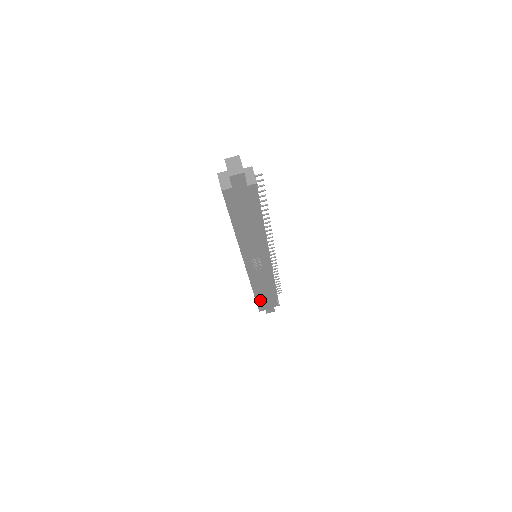
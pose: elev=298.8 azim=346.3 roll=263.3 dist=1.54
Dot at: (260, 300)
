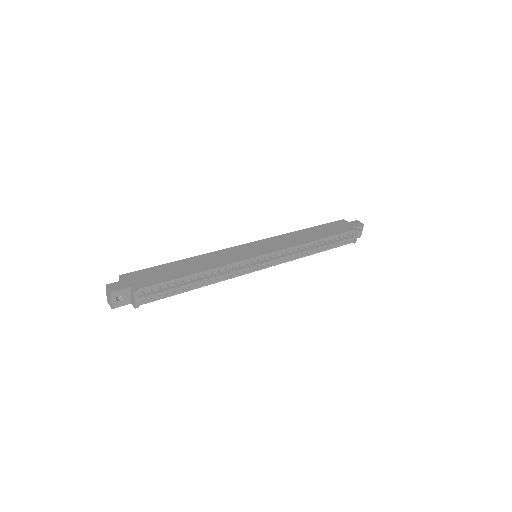
Dot at: occluded
